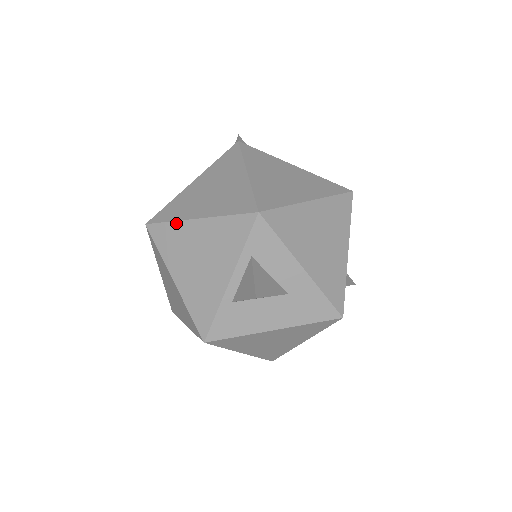
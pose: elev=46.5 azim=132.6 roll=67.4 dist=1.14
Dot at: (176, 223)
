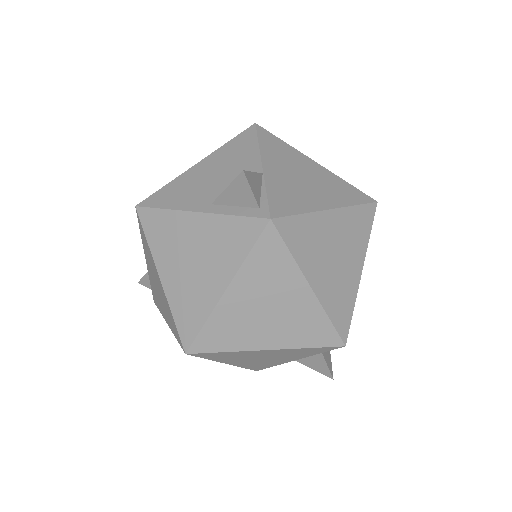
Dot at: (236, 352)
